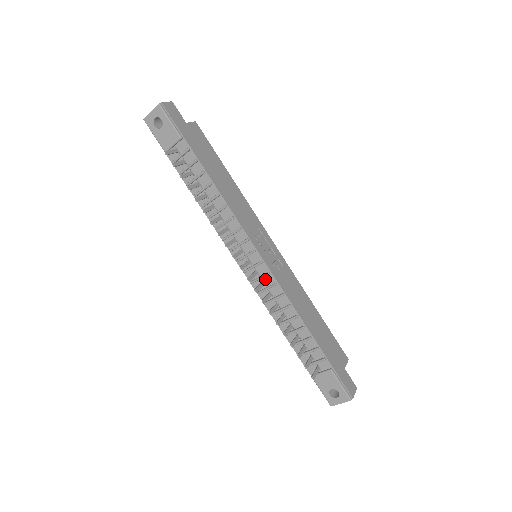
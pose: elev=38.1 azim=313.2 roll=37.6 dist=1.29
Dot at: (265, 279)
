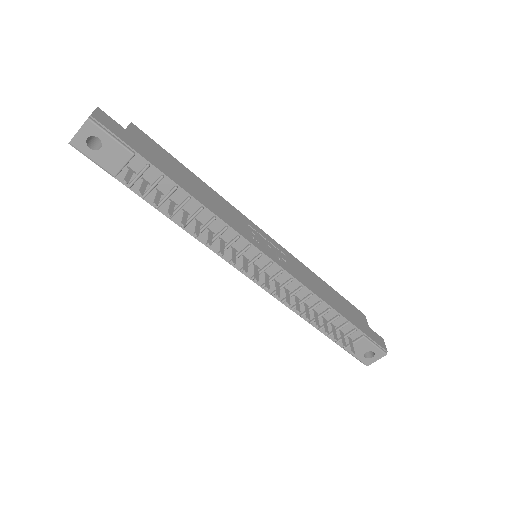
Dot at: (278, 278)
